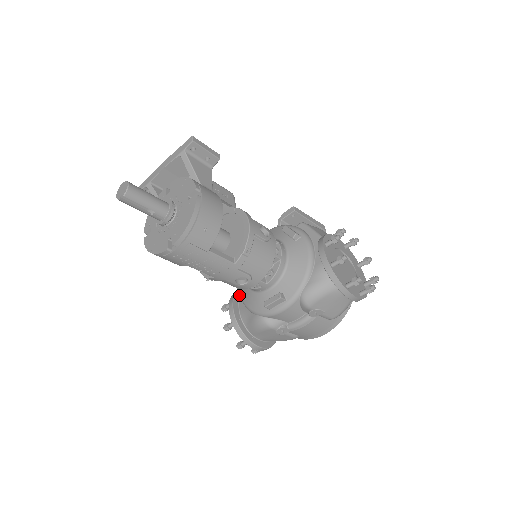
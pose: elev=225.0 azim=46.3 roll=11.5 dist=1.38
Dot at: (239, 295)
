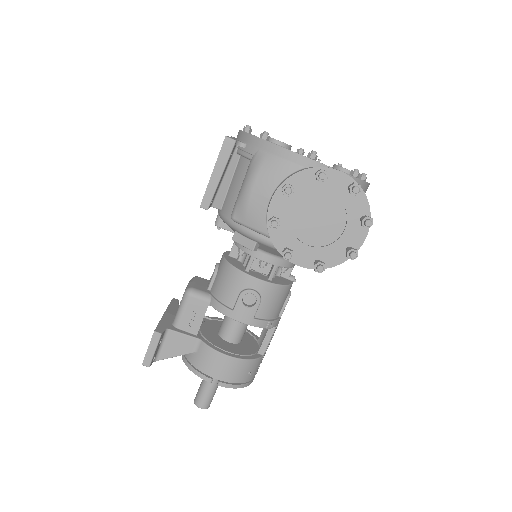
Dot at: occluded
